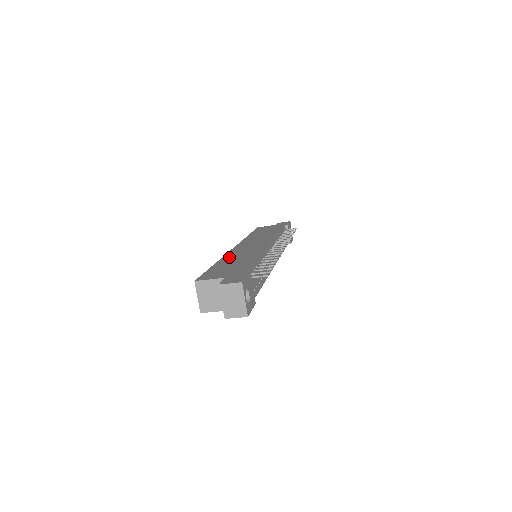
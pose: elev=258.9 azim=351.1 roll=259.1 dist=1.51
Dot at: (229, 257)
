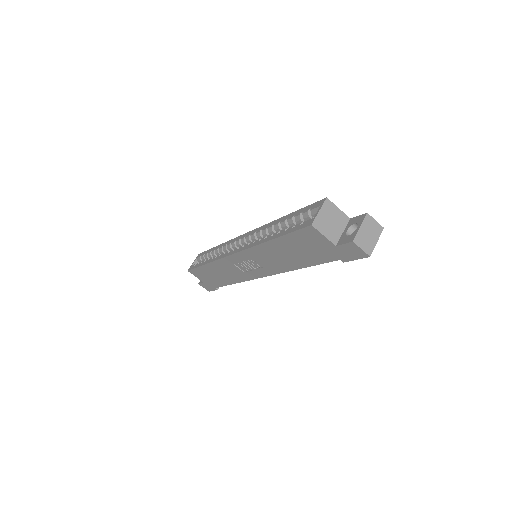
Dot at: occluded
